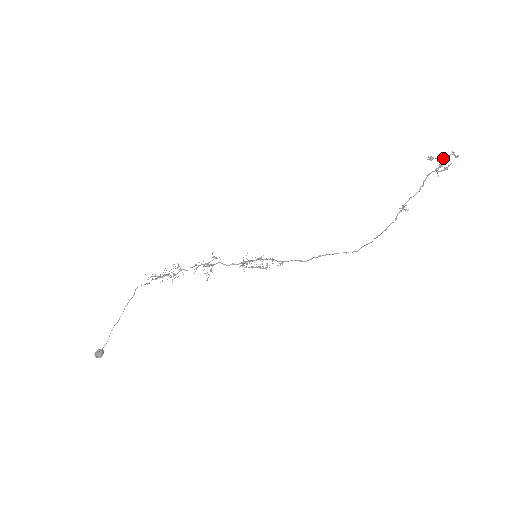
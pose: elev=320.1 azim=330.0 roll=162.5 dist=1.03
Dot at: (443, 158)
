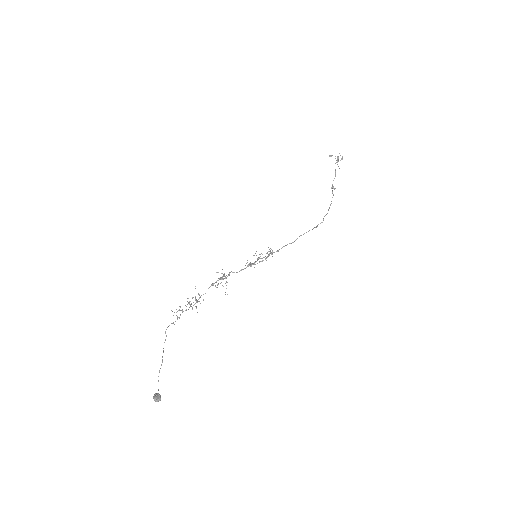
Dot at: occluded
